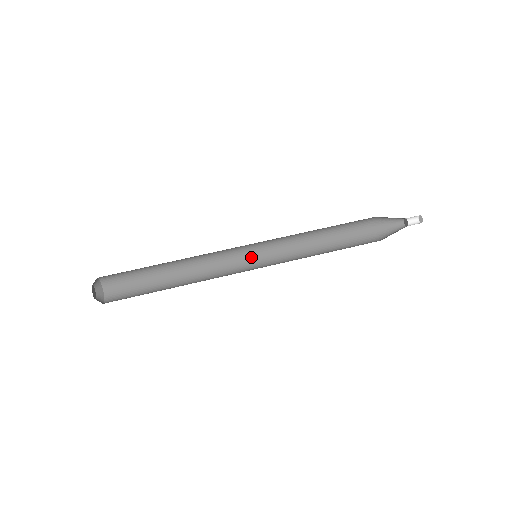
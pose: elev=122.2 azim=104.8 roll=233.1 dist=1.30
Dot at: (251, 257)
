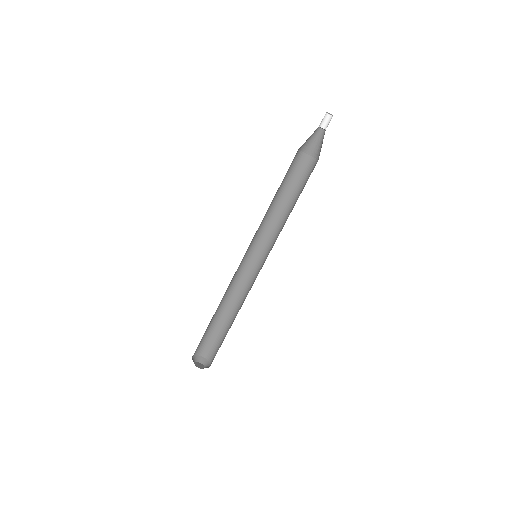
Dot at: (245, 254)
